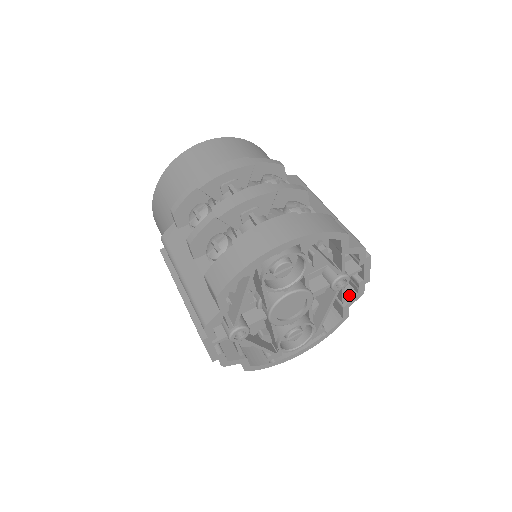
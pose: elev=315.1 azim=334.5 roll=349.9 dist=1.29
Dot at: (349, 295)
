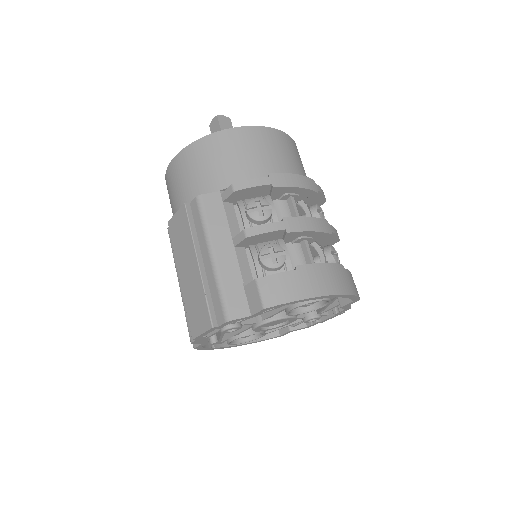
Dot at: (299, 324)
